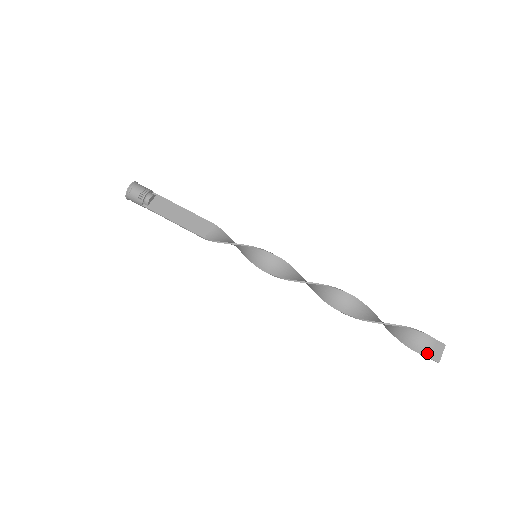
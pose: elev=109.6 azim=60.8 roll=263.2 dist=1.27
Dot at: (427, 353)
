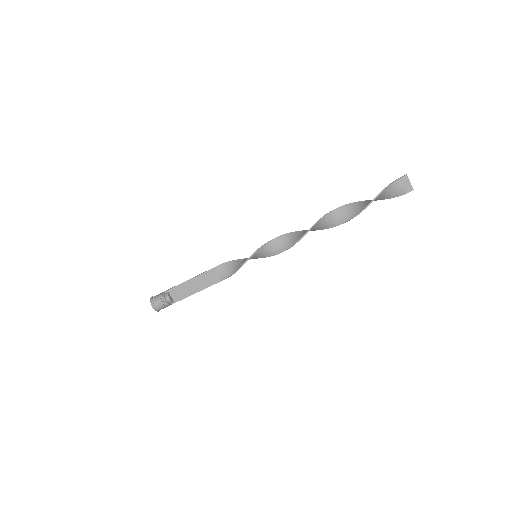
Dot at: (402, 192)
